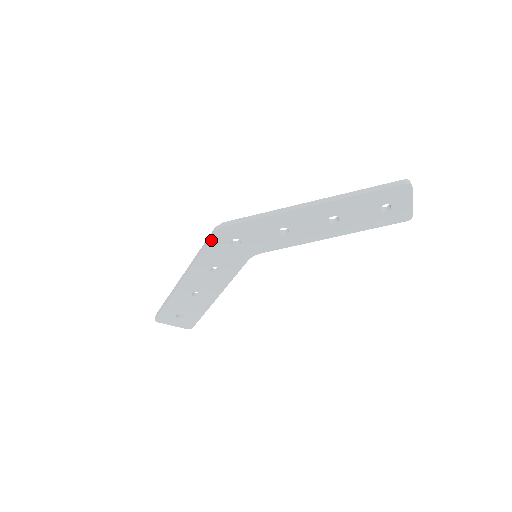
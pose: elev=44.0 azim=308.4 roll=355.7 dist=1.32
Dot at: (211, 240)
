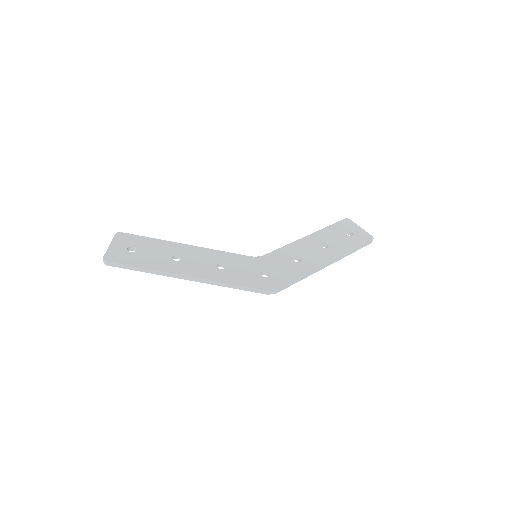
Dot at: (256, 291)
